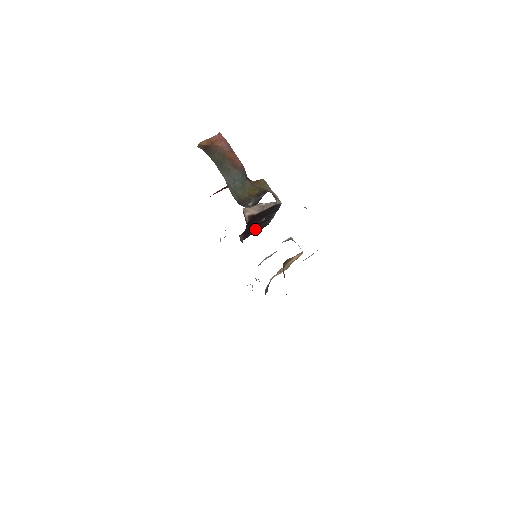
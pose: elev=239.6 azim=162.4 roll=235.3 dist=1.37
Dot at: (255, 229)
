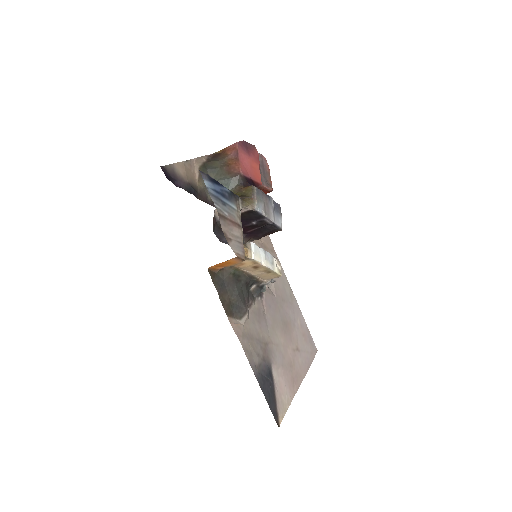
Dot at: (261, 231)
